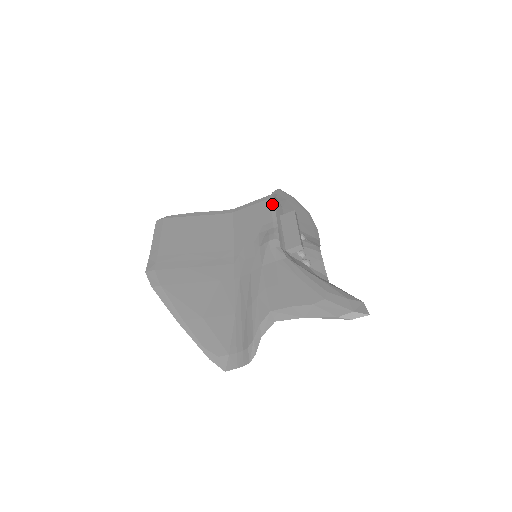
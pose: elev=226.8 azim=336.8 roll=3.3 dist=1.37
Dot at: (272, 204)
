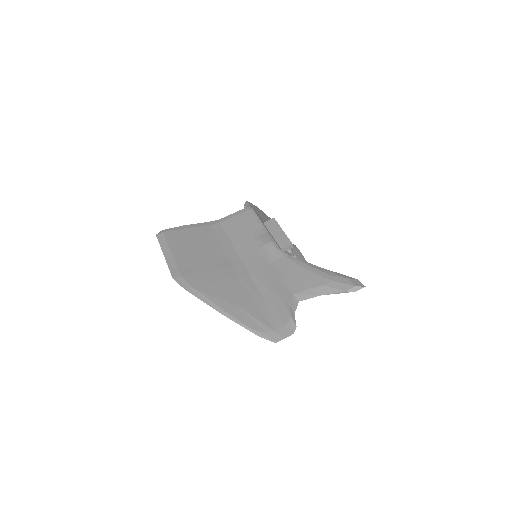
Dot at: (254, 214)
